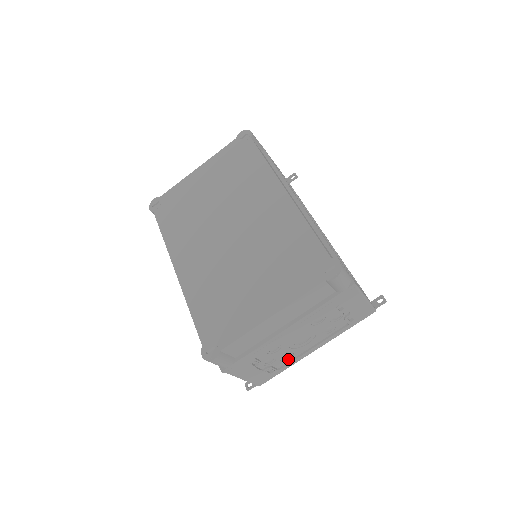
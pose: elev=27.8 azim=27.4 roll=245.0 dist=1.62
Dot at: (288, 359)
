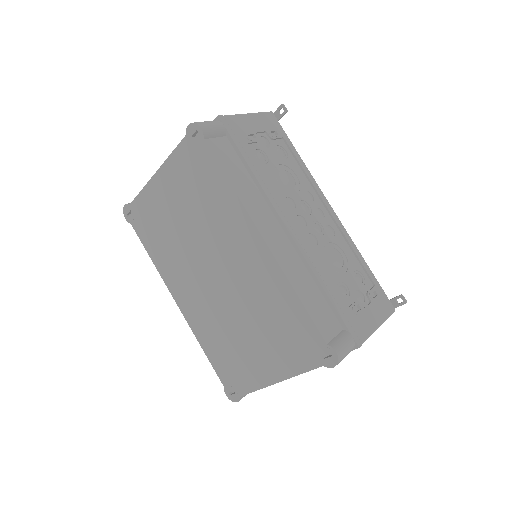
Dot at: occluded
